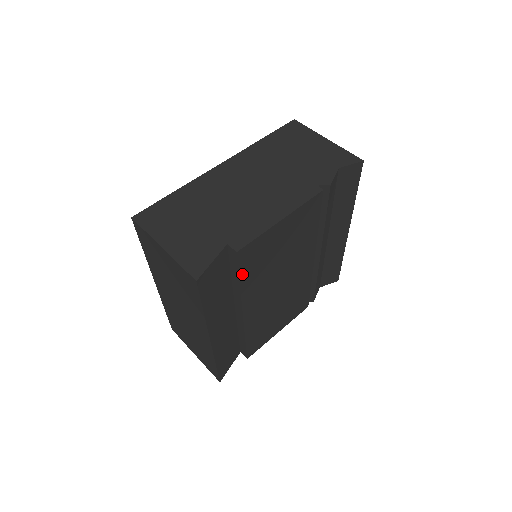
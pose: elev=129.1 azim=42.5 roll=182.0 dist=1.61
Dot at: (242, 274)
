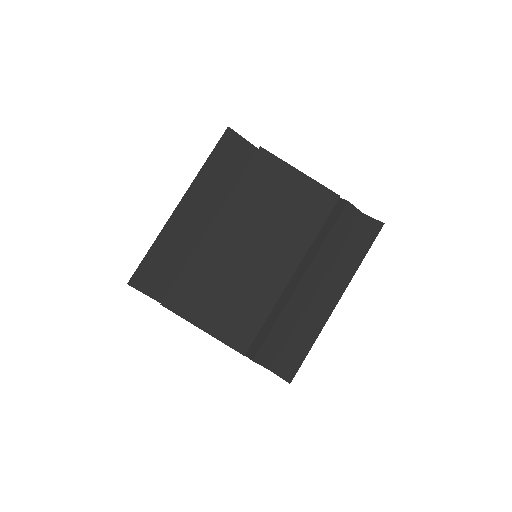
Dot at: (247, 175)
